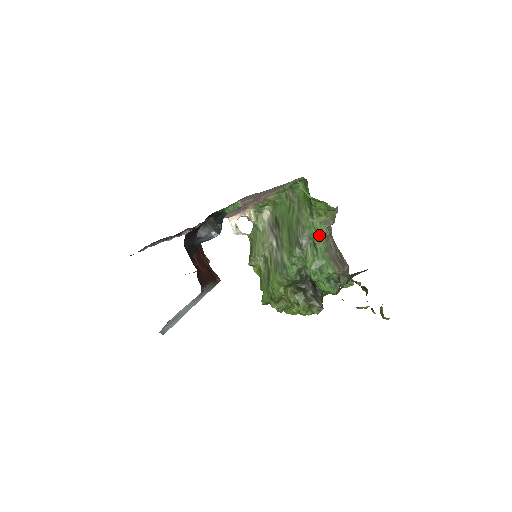
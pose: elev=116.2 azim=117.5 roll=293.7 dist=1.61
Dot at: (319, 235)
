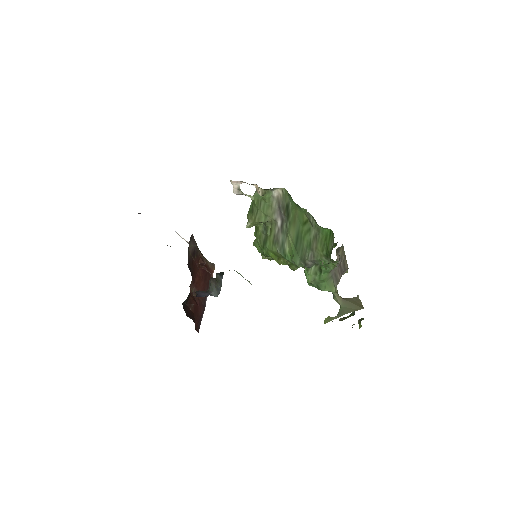
Dot at: (328, 267)
